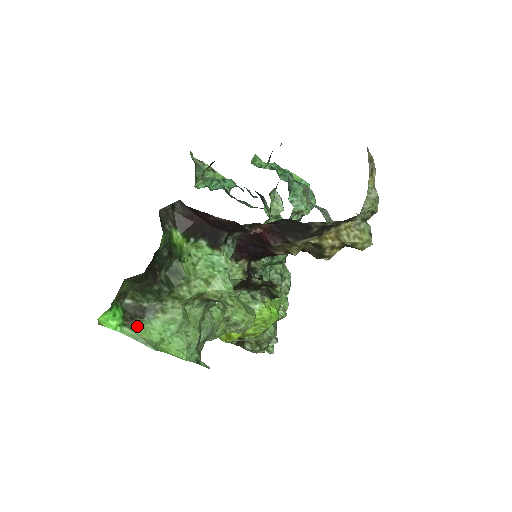
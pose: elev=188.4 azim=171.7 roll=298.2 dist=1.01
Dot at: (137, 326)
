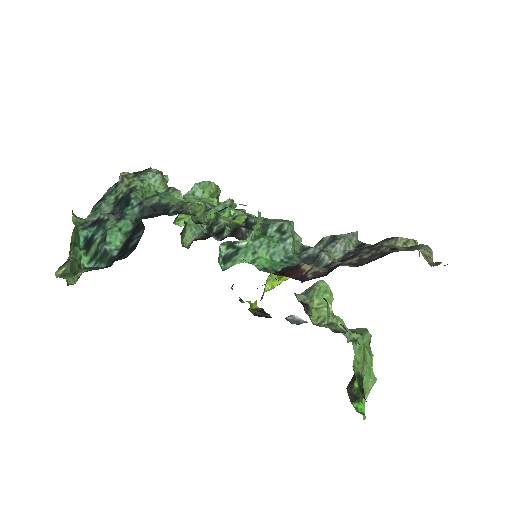
Dot at: (364, 392)
